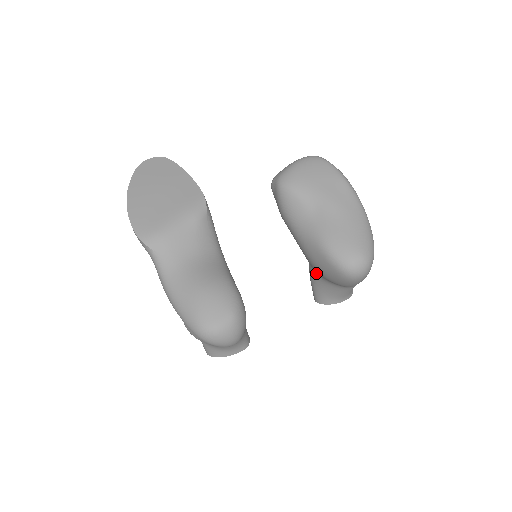
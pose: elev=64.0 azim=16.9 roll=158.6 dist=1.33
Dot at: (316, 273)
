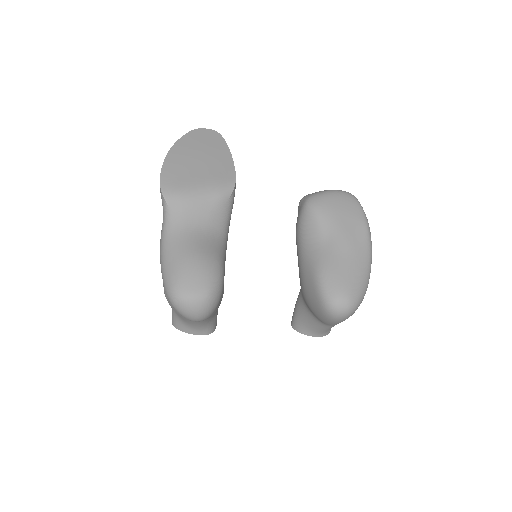
Dot at: occluded
